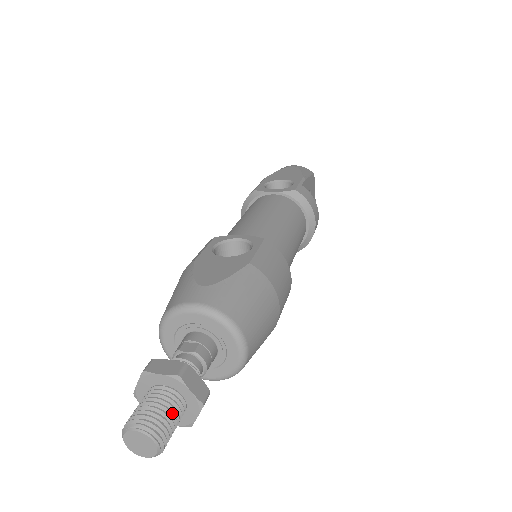
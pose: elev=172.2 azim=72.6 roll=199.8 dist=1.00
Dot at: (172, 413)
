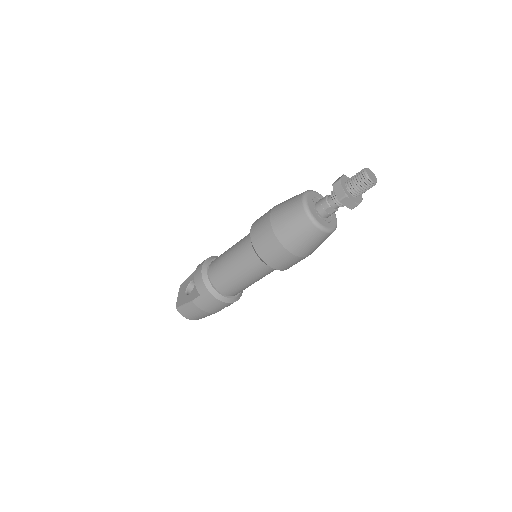
Dot at: occluded
